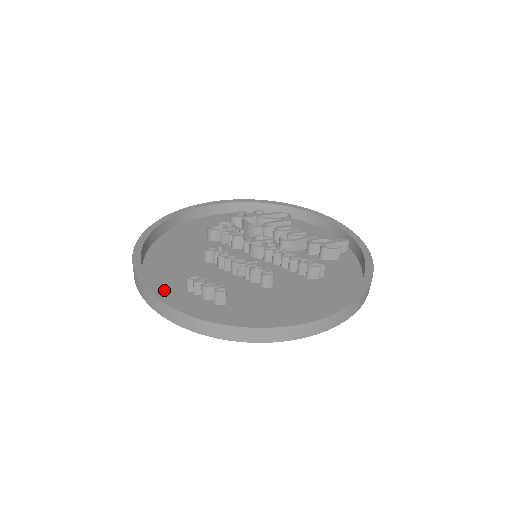
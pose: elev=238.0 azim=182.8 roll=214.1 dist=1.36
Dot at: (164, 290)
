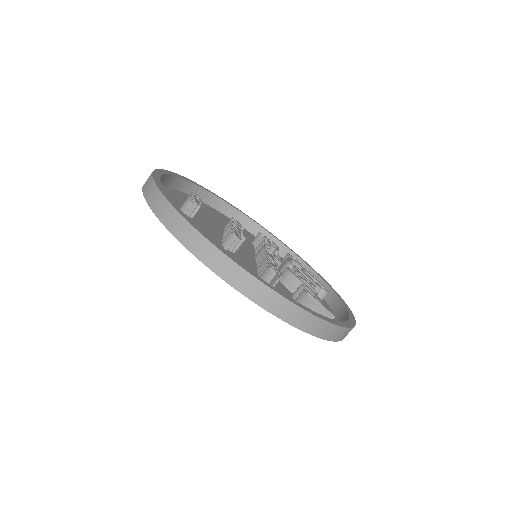
Dot at: (176, 194)
